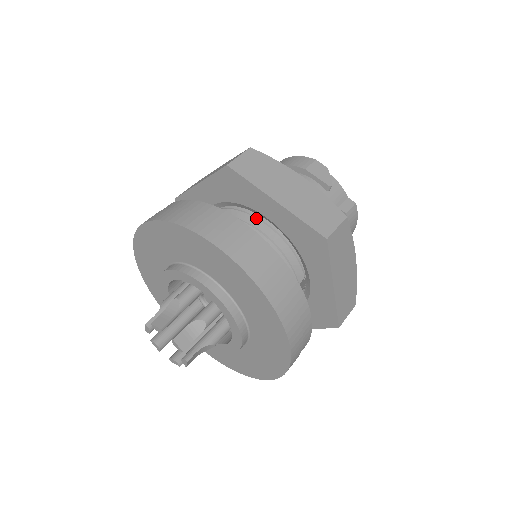
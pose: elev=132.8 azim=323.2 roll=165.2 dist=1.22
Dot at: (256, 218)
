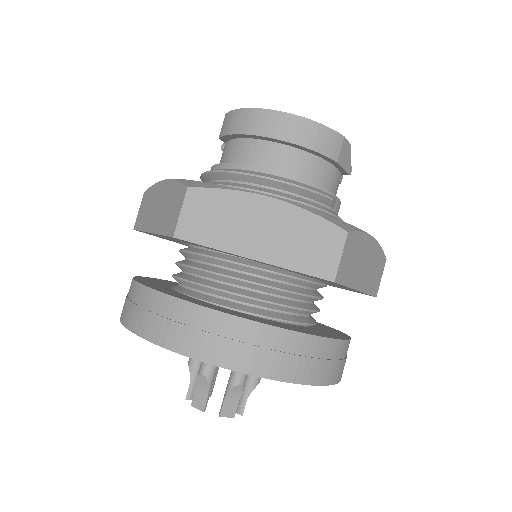
Dot at: (316, 284)
